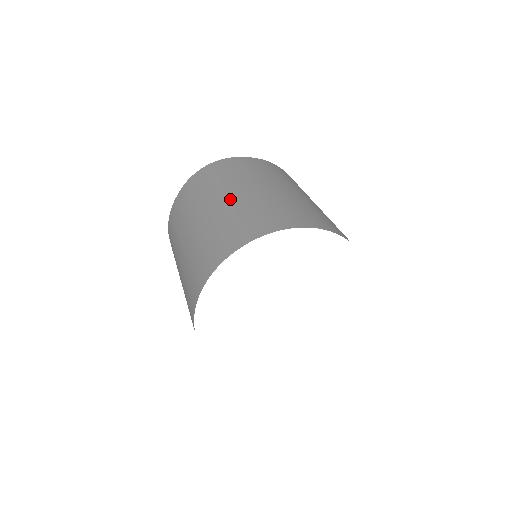
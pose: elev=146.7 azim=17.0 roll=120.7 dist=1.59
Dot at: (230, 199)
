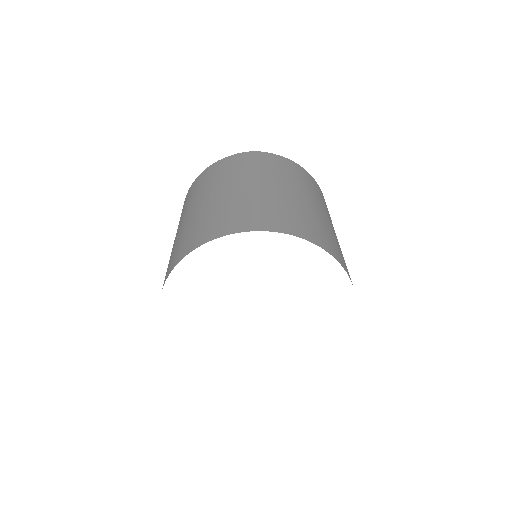
Dot at: (257, 187)
